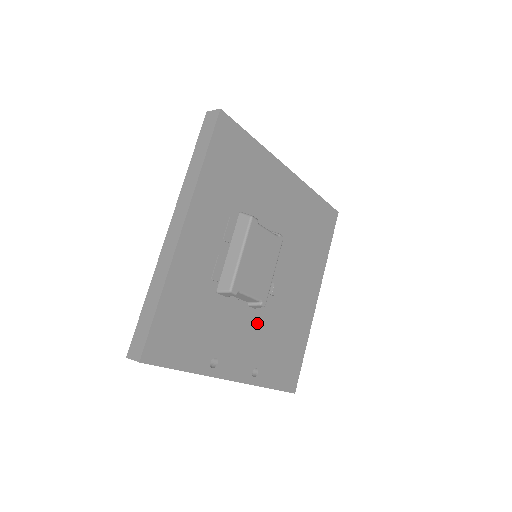
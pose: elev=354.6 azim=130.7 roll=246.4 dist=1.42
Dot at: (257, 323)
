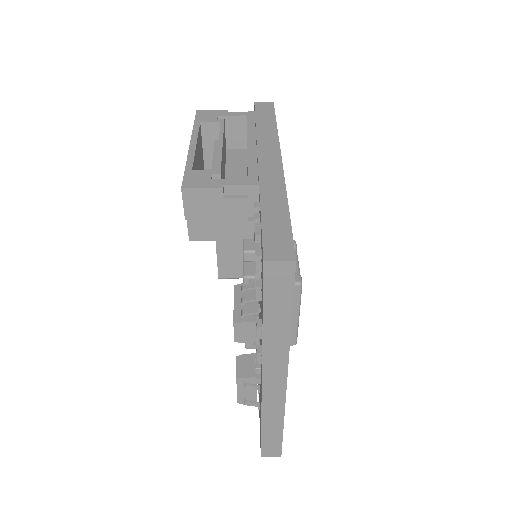
Dot at: occluded
